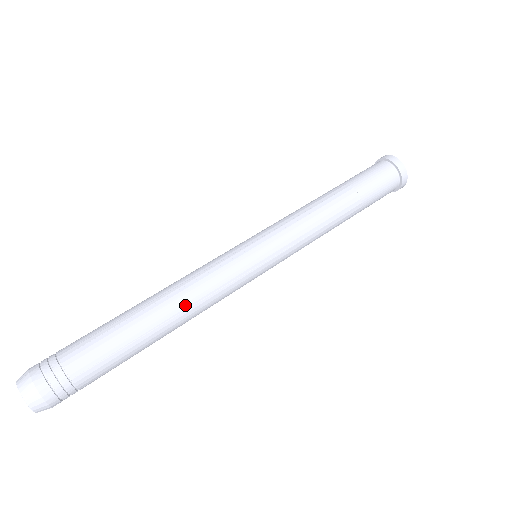
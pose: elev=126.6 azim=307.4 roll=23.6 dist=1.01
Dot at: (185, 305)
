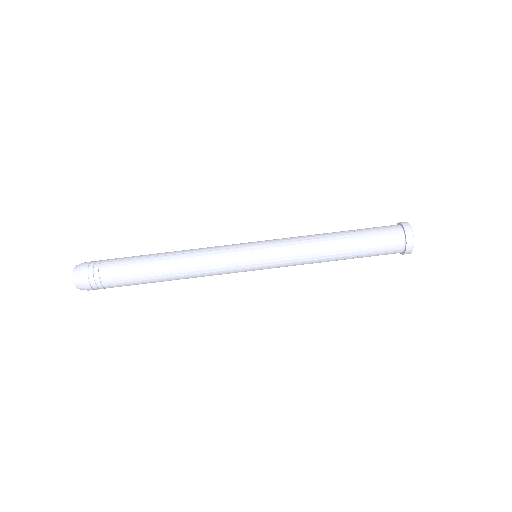
Dot at: occluded
